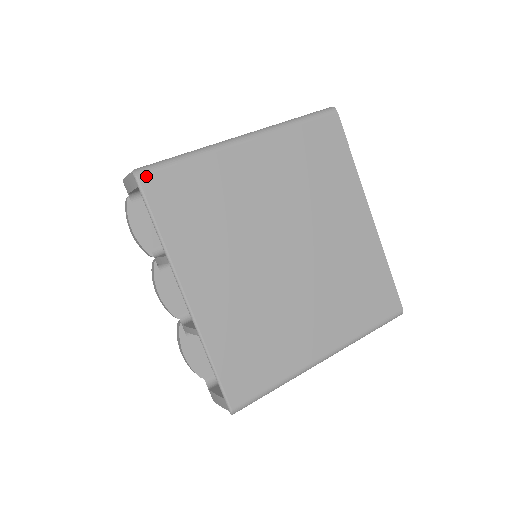
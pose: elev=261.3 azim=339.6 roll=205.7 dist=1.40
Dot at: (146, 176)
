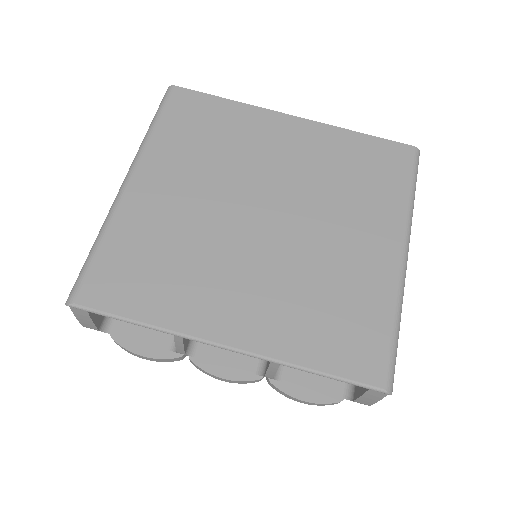
Dot at: (79, 295)
